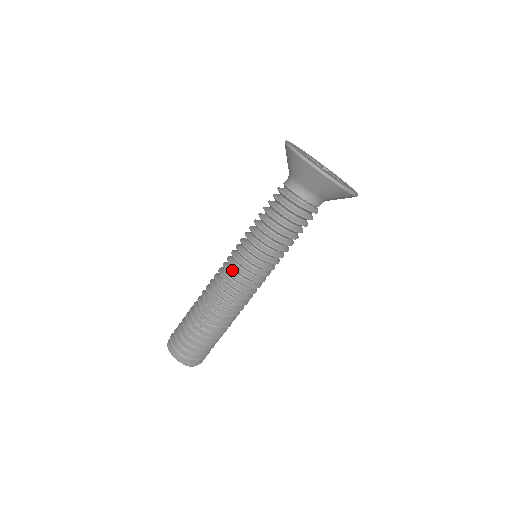
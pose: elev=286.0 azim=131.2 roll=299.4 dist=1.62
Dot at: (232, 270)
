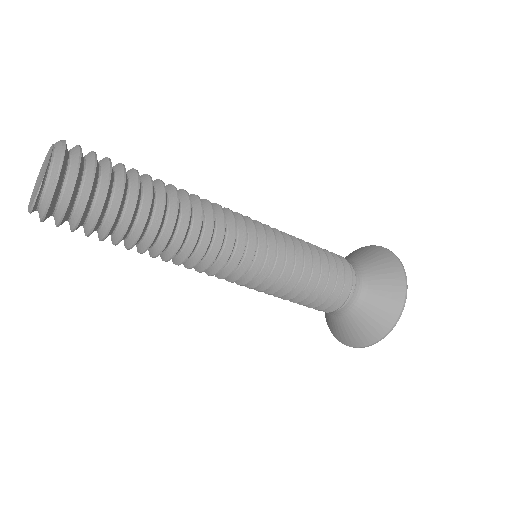
Dot at: occluded
